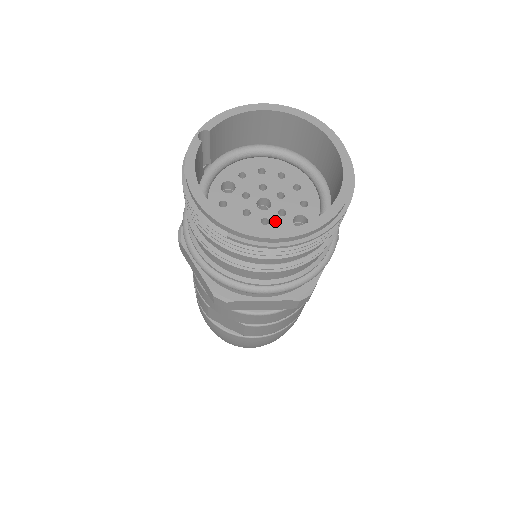
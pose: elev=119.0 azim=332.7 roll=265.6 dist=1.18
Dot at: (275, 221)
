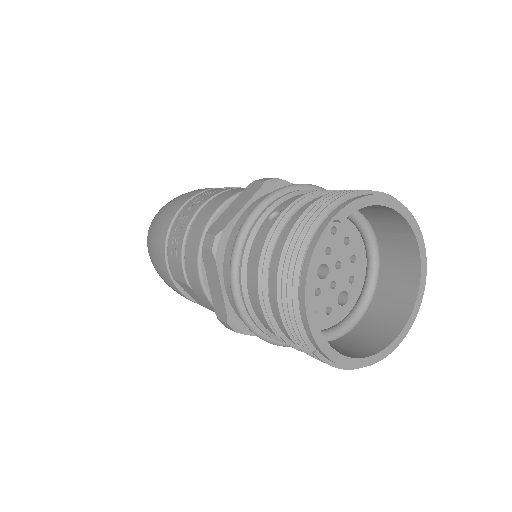
Dot at: (325, 294)
